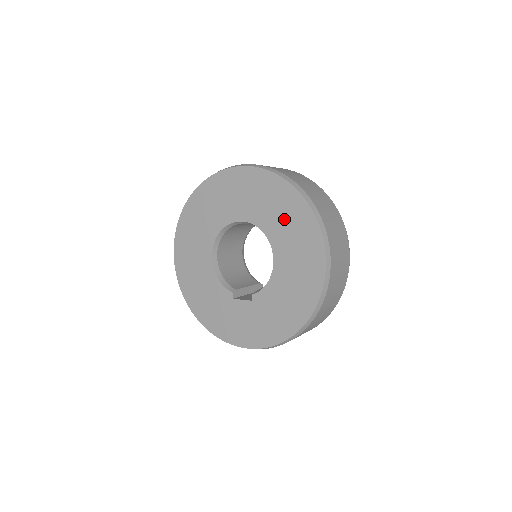
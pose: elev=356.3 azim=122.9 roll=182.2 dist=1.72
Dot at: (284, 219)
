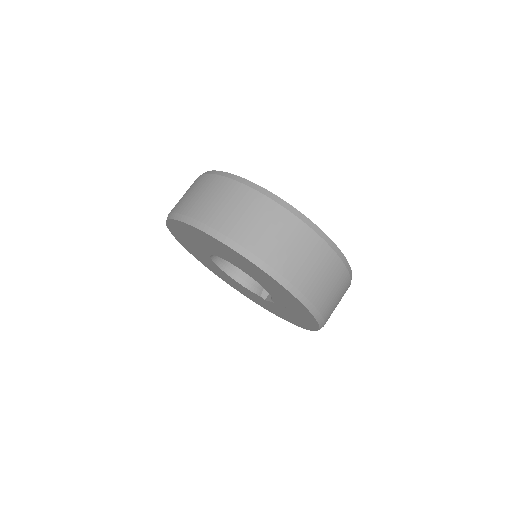
Dot at: (230, 256)
